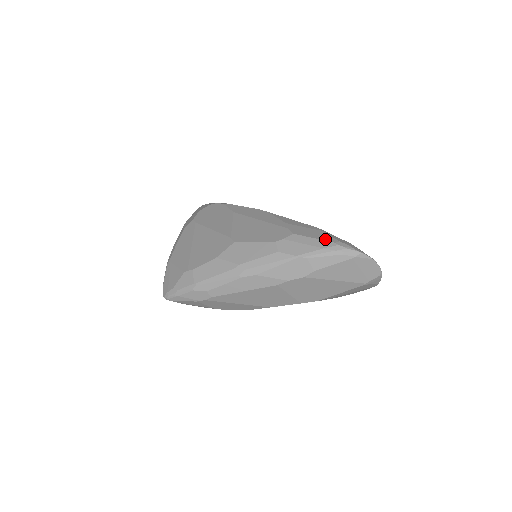
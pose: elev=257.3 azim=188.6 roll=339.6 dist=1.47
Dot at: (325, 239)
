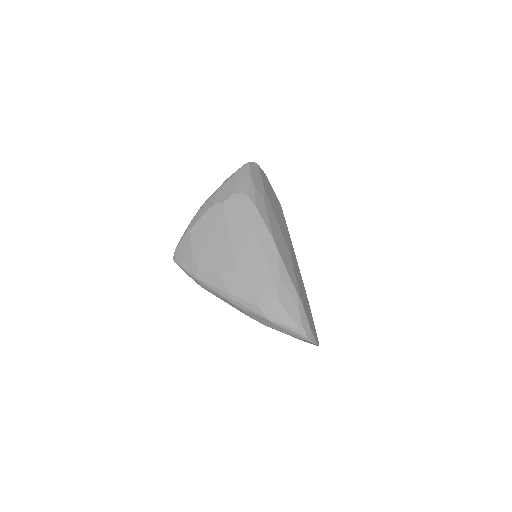
Dot at: (294, 318)
